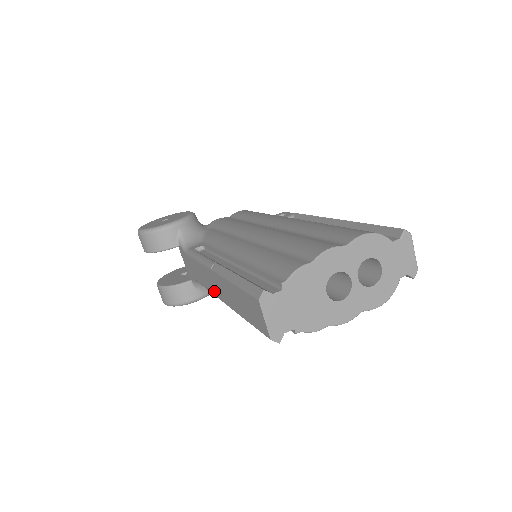
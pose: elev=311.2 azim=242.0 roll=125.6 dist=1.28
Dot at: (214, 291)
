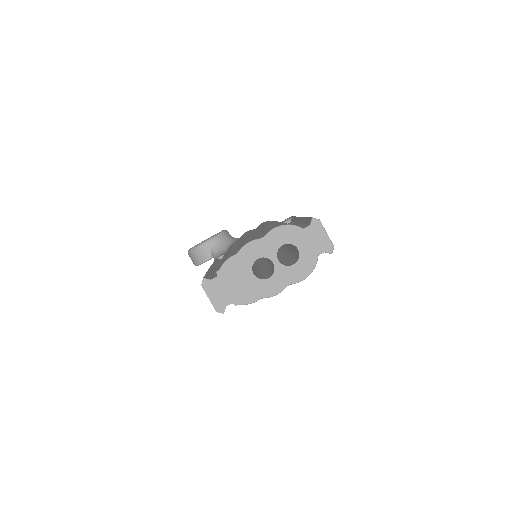
Dot at: occluded
